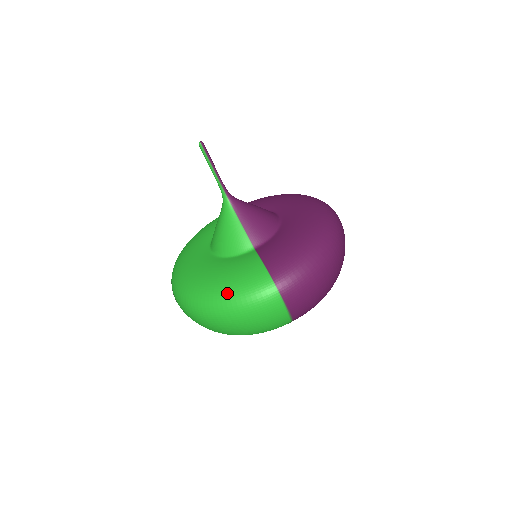
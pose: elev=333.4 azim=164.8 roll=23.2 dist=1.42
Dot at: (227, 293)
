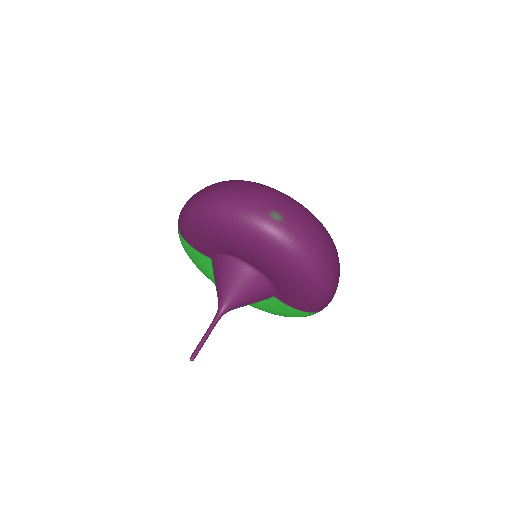
Dot at: occluded
